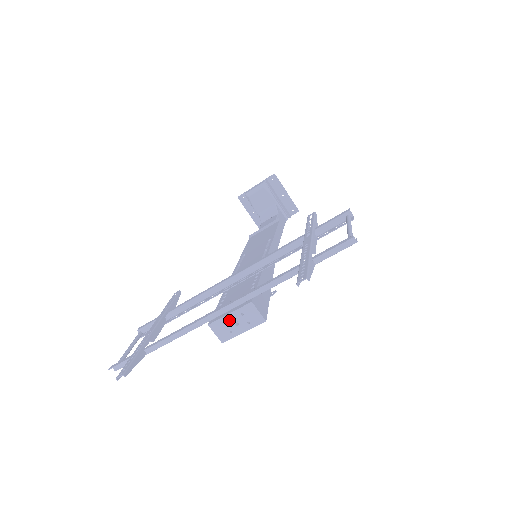
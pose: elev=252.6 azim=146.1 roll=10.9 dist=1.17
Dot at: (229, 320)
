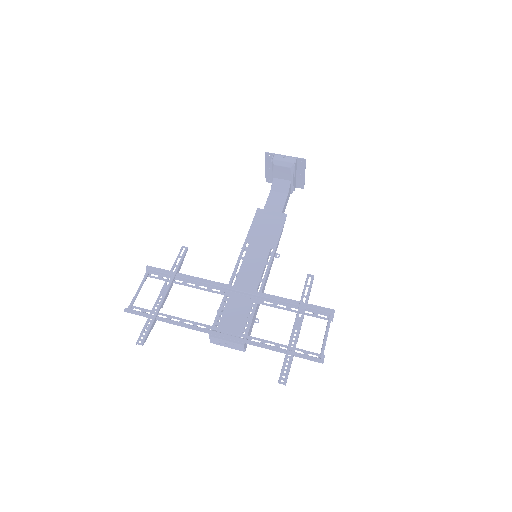
Dot at: (223, 341)
